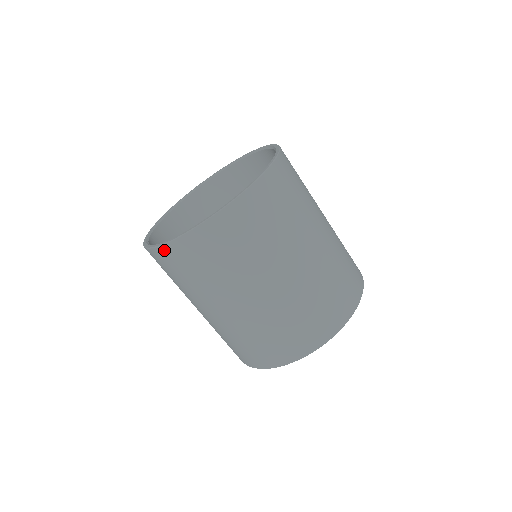
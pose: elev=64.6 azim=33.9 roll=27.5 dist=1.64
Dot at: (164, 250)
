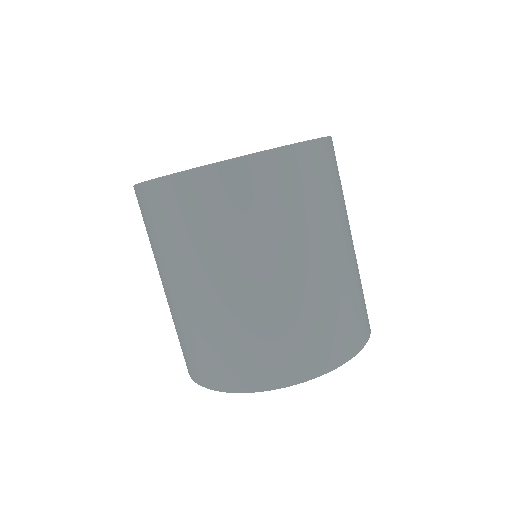
Dot at: (154, 187)
